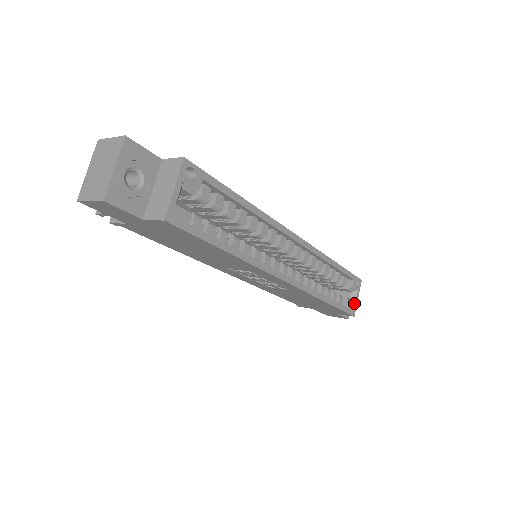
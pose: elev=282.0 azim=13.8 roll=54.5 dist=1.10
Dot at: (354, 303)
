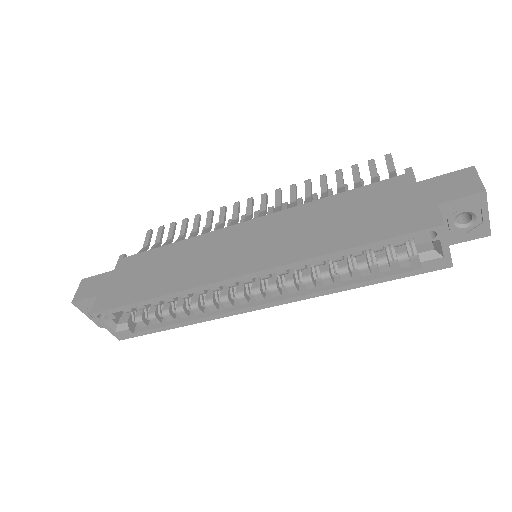
Dot at: (441, 254)
